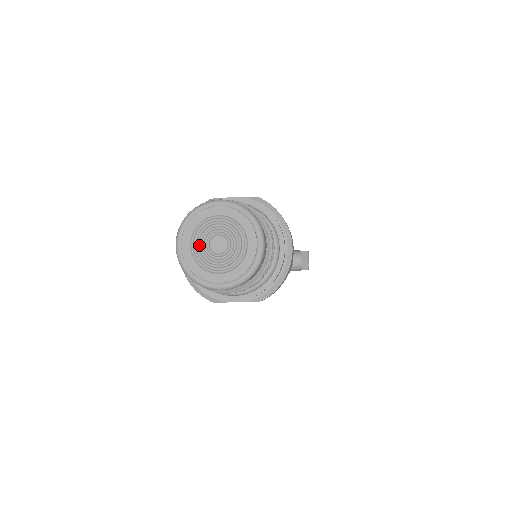
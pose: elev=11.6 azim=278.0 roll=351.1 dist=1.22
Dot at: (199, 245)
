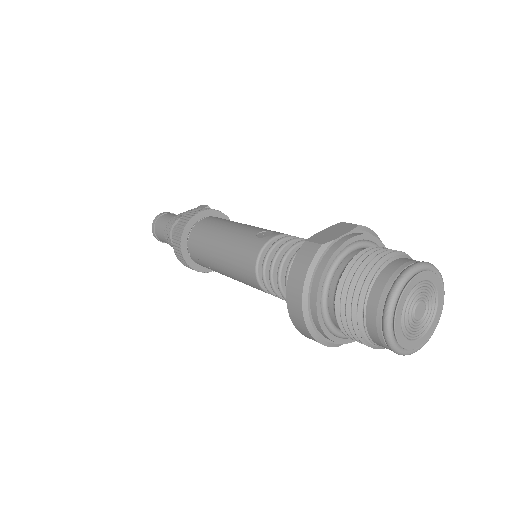
Dot at: (408, 321)
